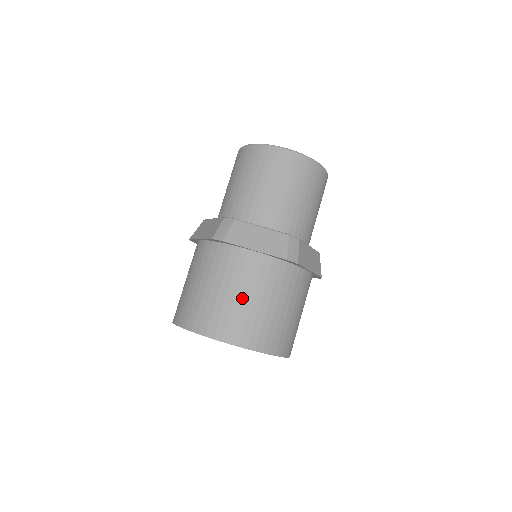
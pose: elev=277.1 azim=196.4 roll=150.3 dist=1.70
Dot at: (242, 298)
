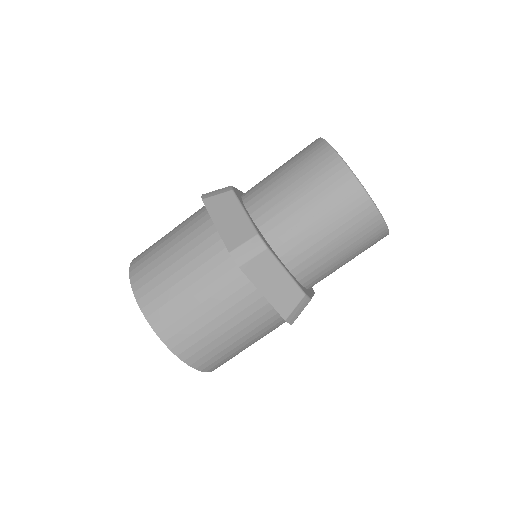
Dot at: (217, 326)
